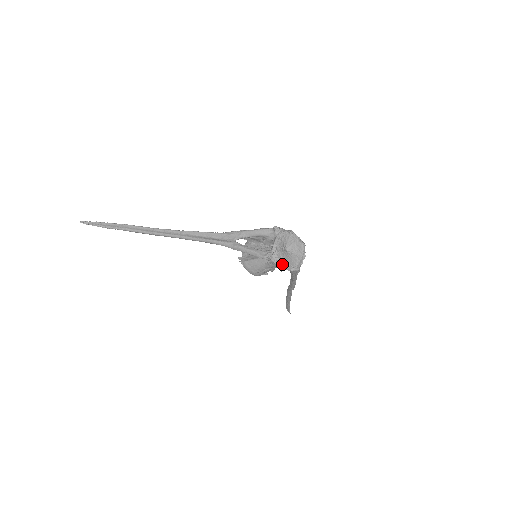
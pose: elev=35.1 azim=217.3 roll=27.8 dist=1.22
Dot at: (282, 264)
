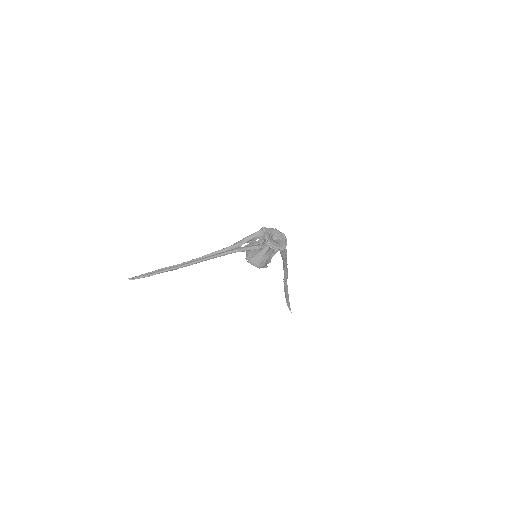
Dot at: (275, 247)
